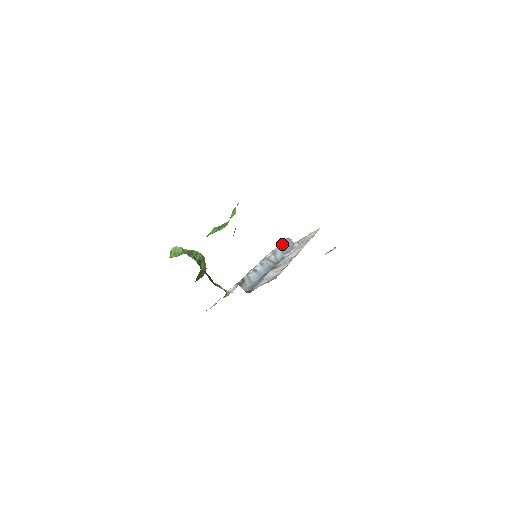
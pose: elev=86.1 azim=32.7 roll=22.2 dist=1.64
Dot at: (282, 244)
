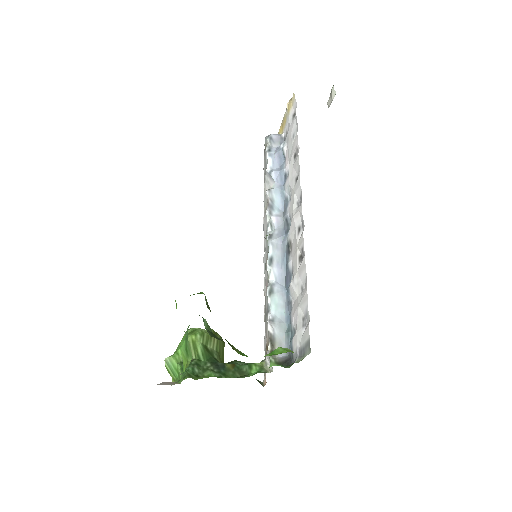
Dot at: (268, 166)
